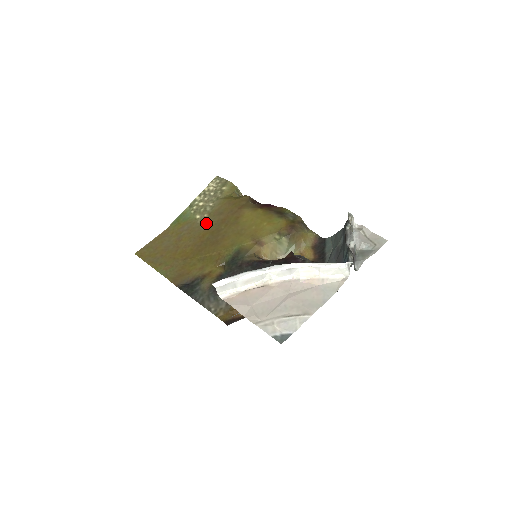
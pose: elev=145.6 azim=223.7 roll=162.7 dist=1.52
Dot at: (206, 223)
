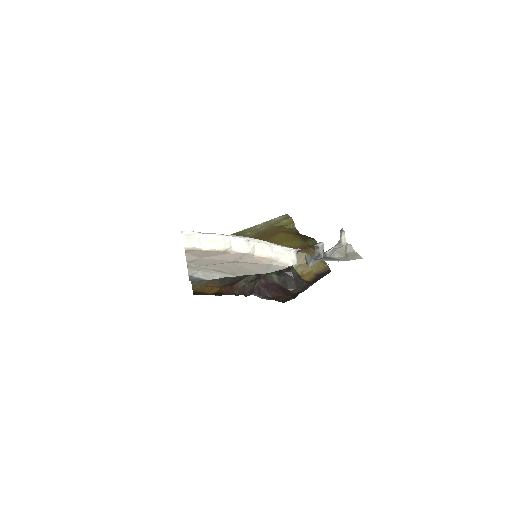
Dot at: (249, 237)
